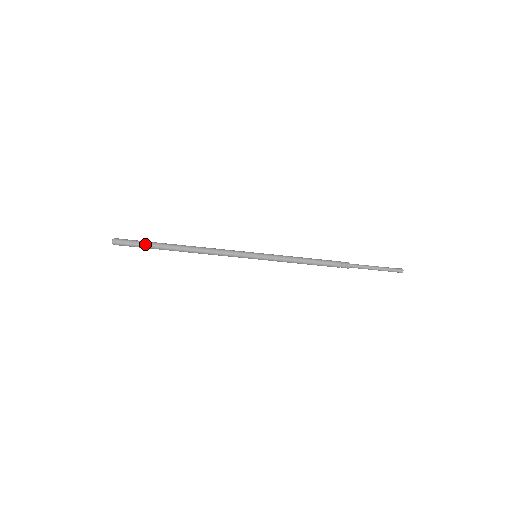
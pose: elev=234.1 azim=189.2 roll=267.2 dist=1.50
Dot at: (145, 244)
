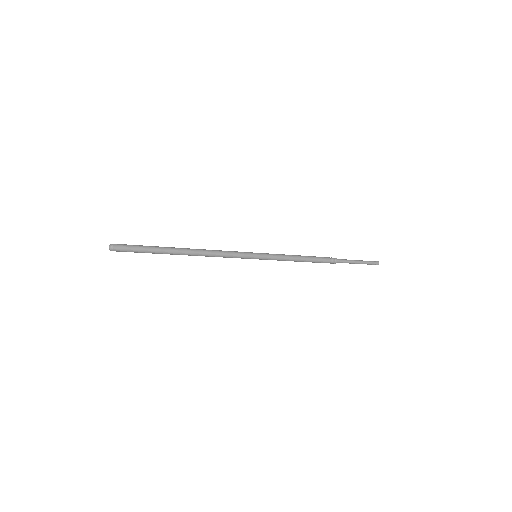
Dot at: (147, 246)
